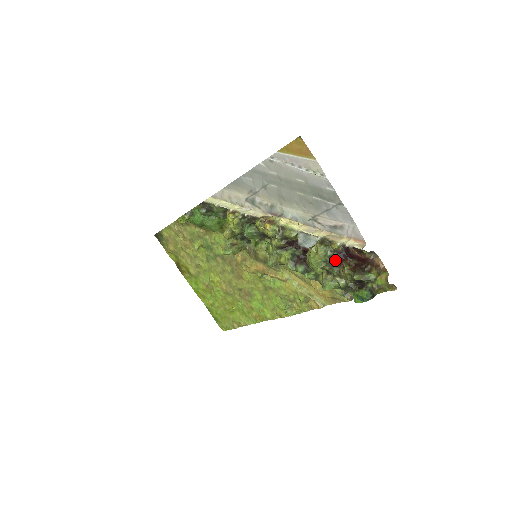
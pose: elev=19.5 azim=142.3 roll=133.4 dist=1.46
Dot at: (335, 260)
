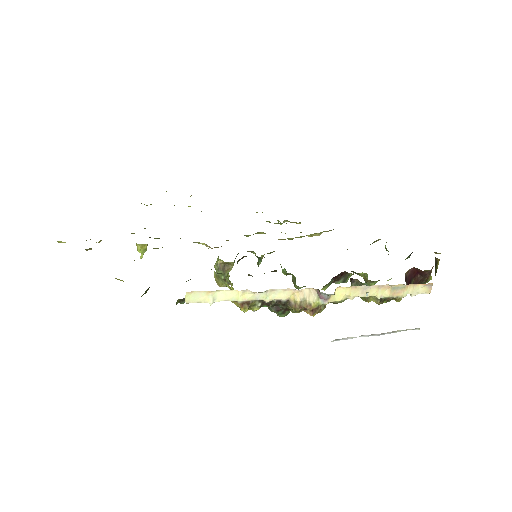
Dot at: occluded
